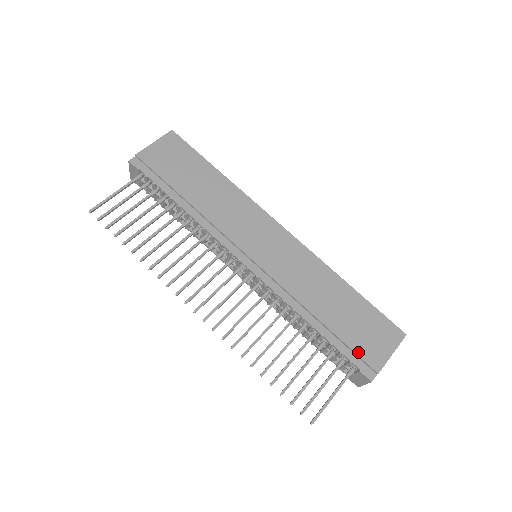
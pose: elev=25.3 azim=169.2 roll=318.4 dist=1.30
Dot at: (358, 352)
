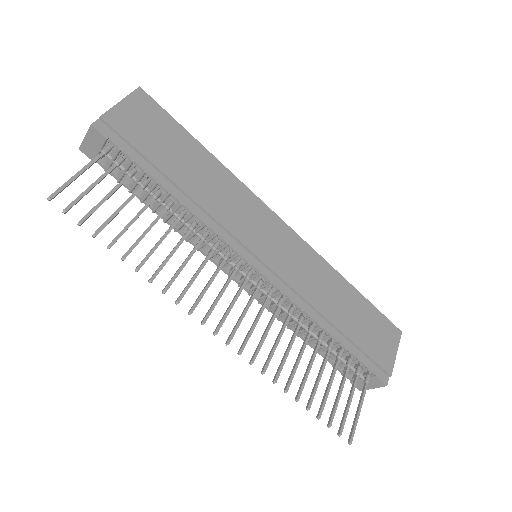
Dot at: (373, 357)
